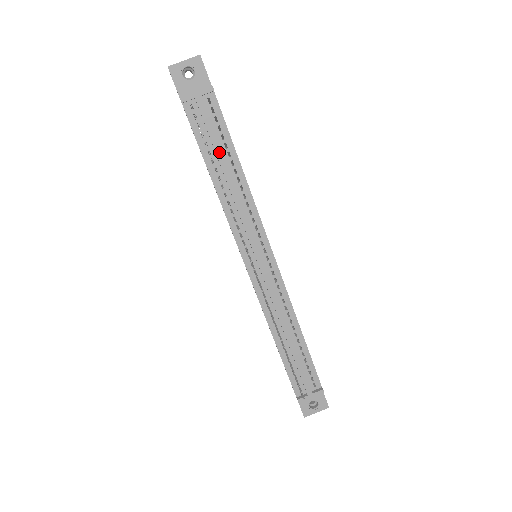
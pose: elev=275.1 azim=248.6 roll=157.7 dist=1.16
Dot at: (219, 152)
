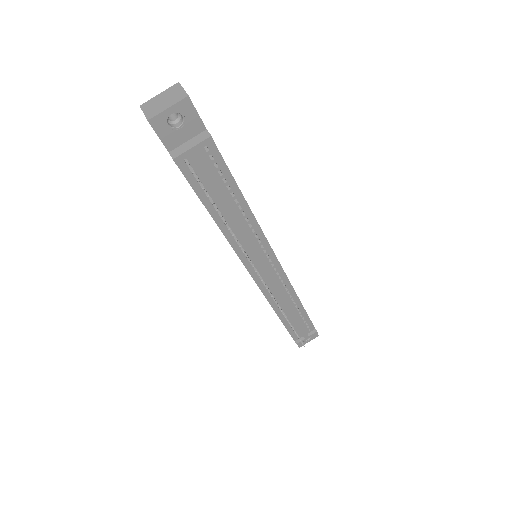
Dot at: (223, 198)
